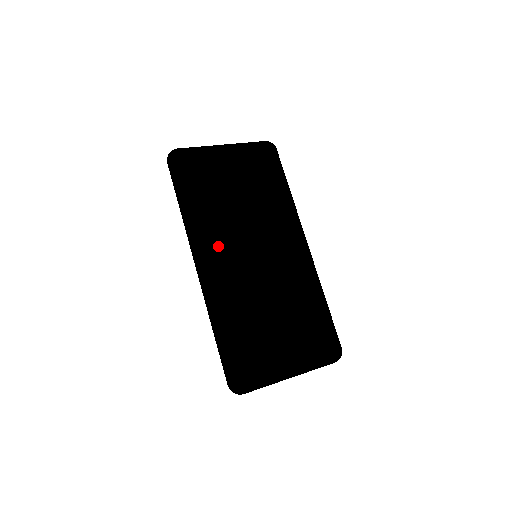
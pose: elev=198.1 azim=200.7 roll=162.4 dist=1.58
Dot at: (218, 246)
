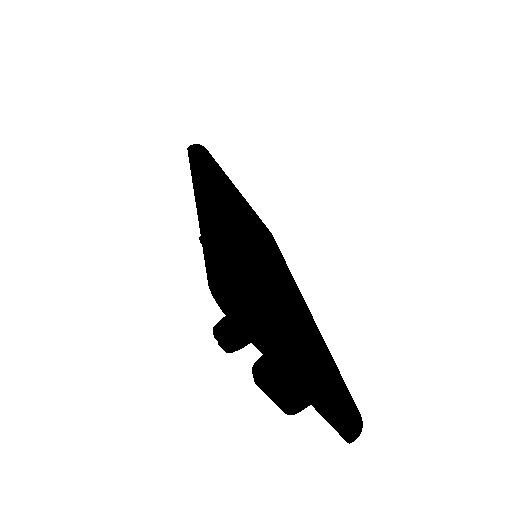
Dot at: (229, 200)
